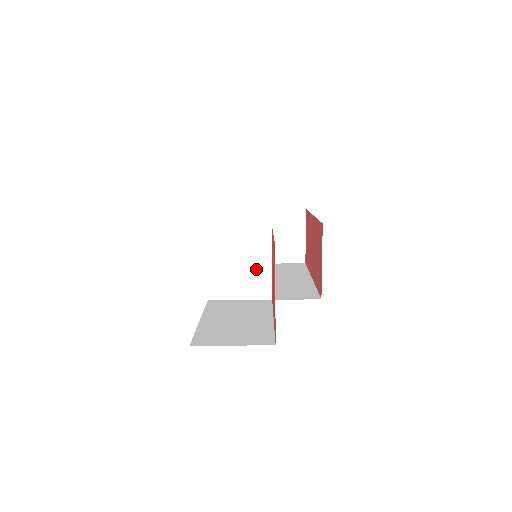
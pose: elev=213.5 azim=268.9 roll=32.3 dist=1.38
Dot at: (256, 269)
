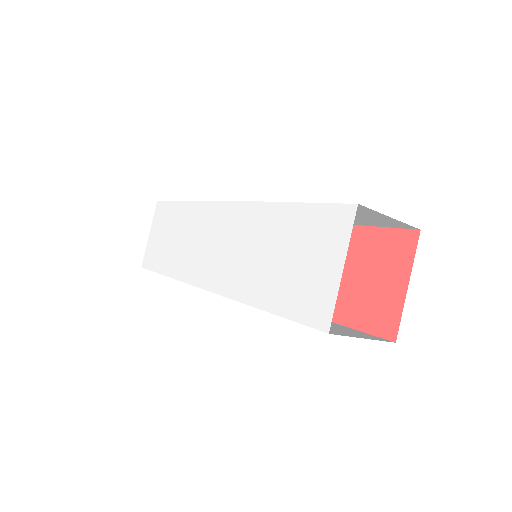
Dot at: occluded
